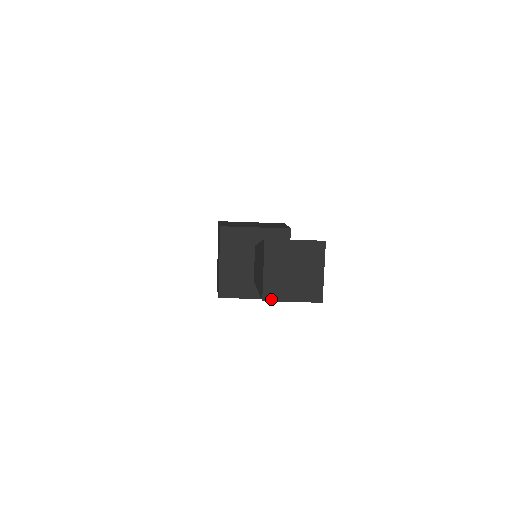
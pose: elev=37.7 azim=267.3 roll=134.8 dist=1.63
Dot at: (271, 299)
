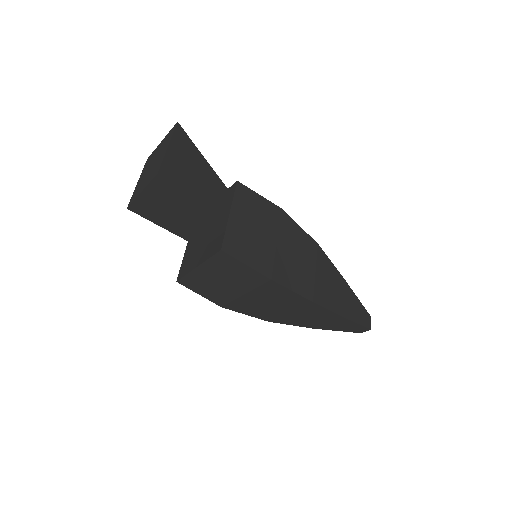
Dot at: (132, 202)
